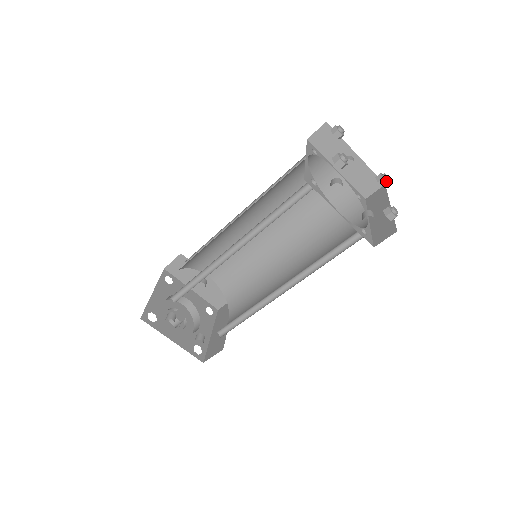
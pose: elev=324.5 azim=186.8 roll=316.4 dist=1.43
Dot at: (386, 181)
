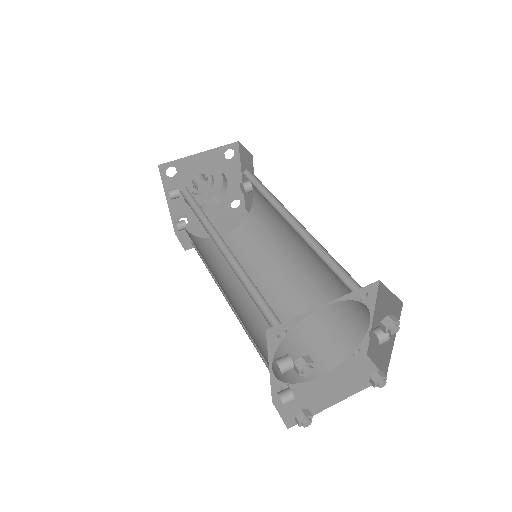
Dot at: (376, 386)
